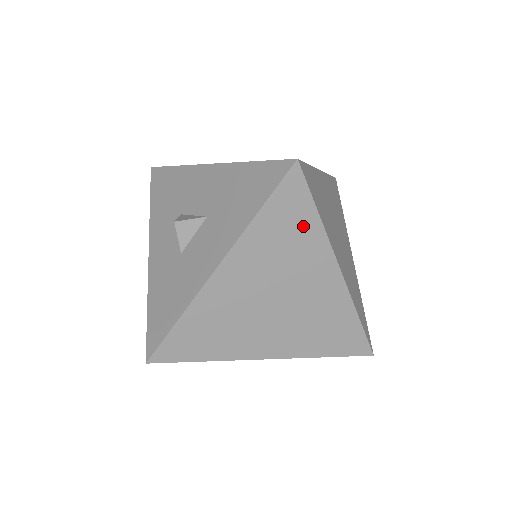
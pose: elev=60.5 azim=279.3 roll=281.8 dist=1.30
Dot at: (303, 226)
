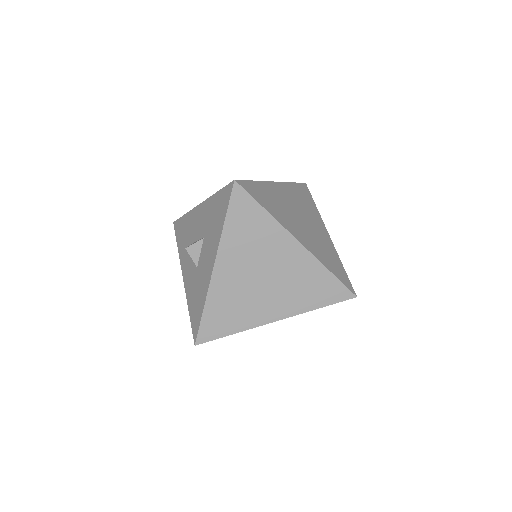
Dot at: (258, 220)
